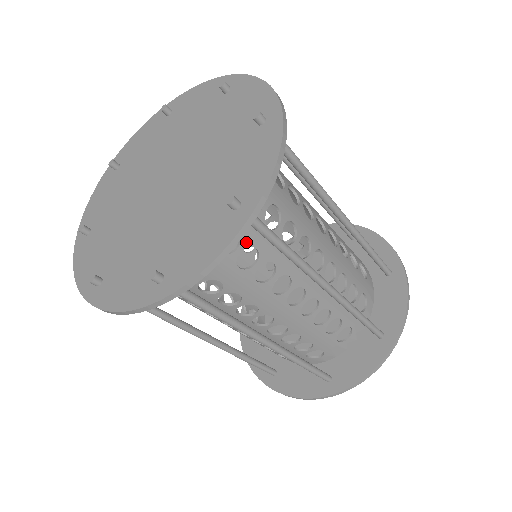
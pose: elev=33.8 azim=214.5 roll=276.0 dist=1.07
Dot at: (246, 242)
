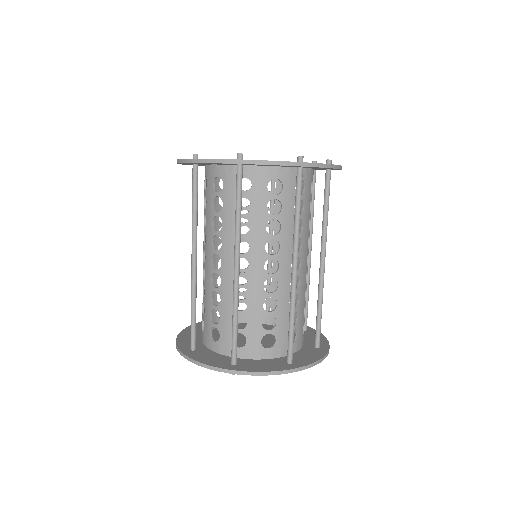
Dot at: (281, 197)
